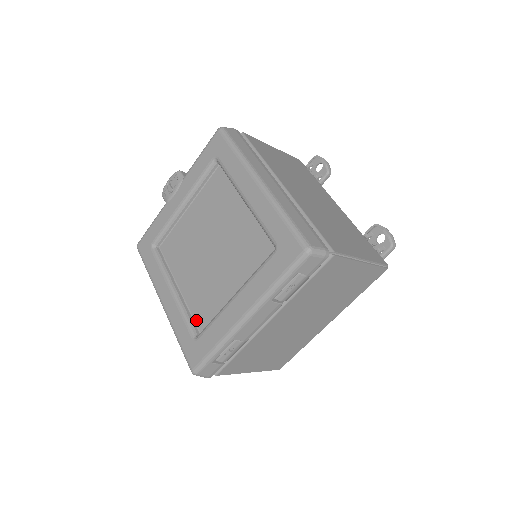
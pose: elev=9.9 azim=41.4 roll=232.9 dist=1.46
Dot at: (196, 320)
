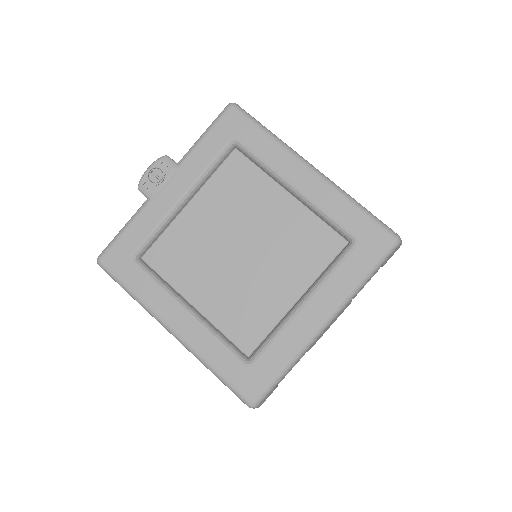
Dot at: (236, 342)
